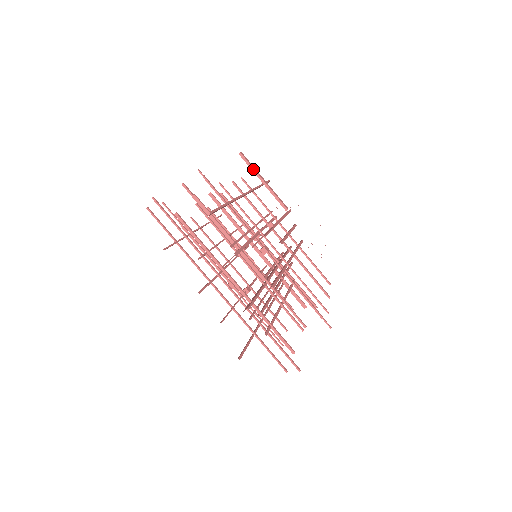
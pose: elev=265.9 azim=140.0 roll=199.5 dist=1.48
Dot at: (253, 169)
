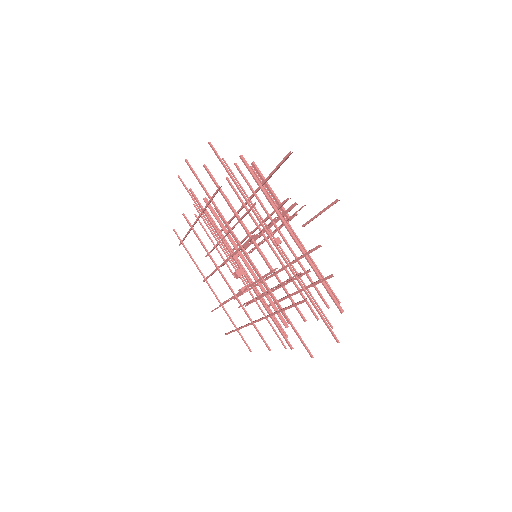
Dot at: (264, 177)
